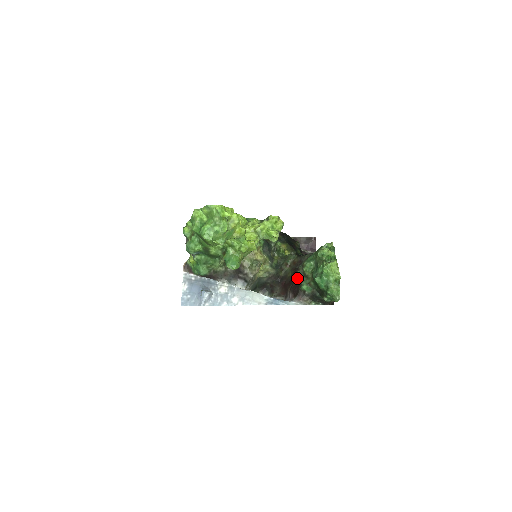
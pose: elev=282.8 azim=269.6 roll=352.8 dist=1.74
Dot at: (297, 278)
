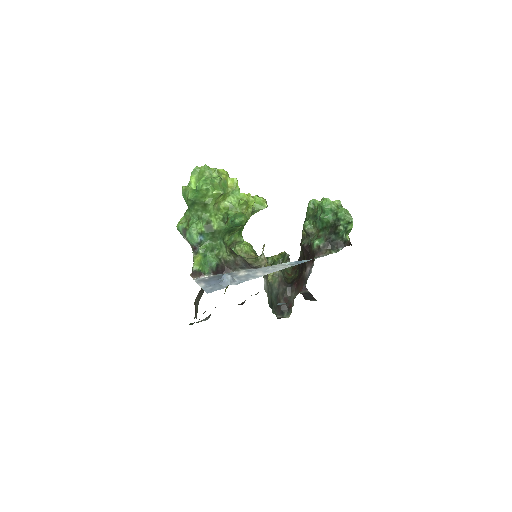
Dot at: (305, 247)
